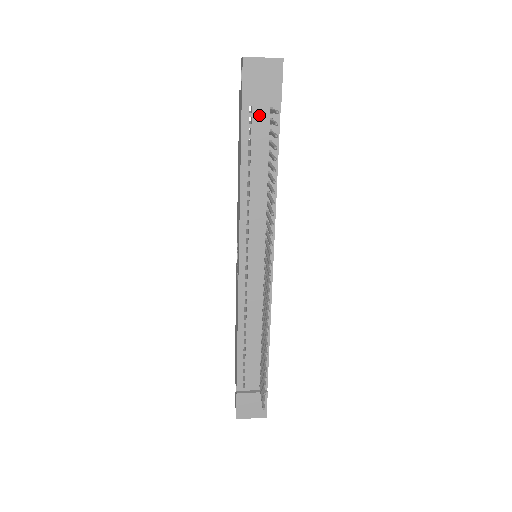
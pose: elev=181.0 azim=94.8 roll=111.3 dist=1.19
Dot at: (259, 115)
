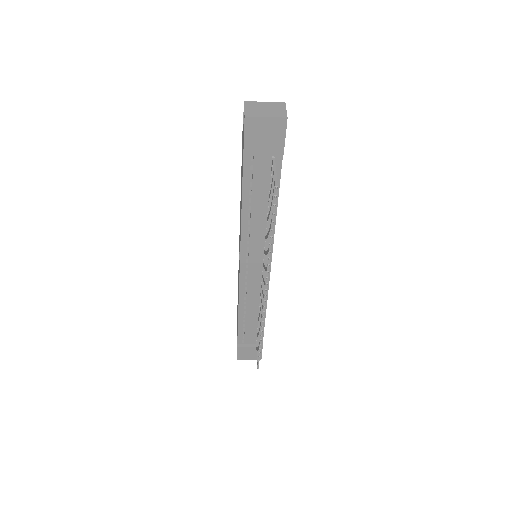
Dot at: (261, 163)
